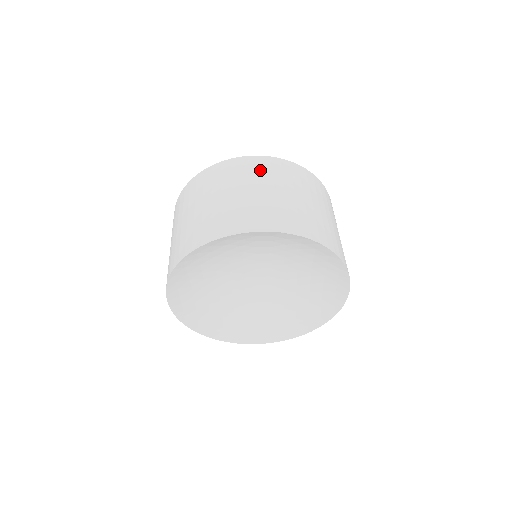
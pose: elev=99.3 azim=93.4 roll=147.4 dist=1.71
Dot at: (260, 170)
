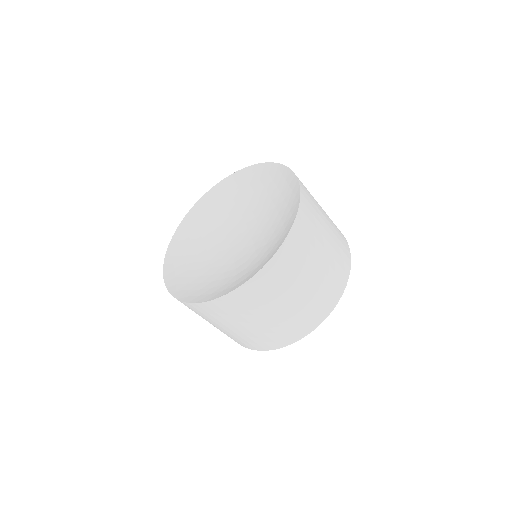
Dot at: (267, 291)
